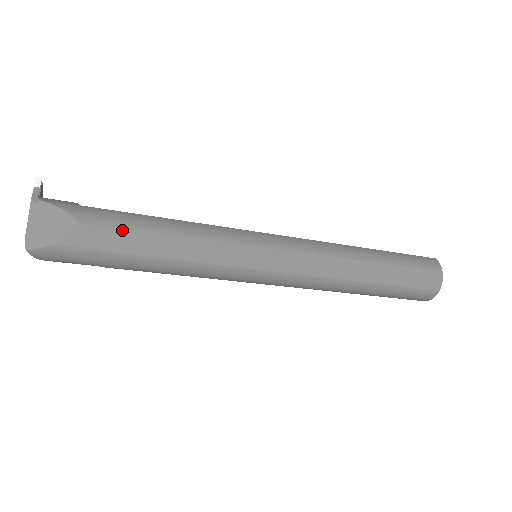
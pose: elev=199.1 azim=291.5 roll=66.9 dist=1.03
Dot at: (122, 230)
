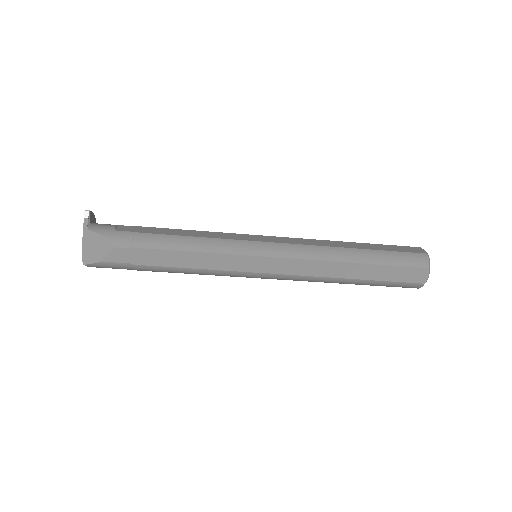
Dot at: (145, 250)
